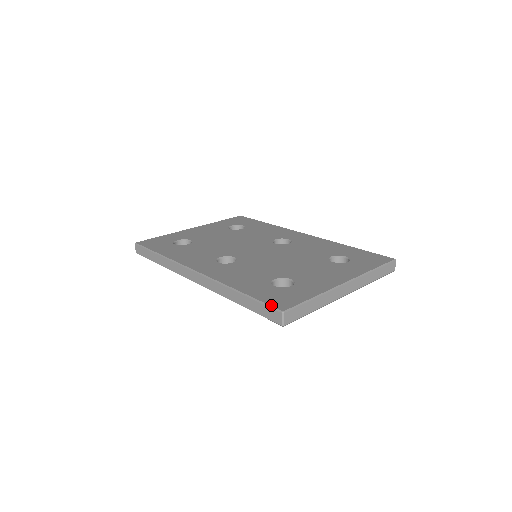
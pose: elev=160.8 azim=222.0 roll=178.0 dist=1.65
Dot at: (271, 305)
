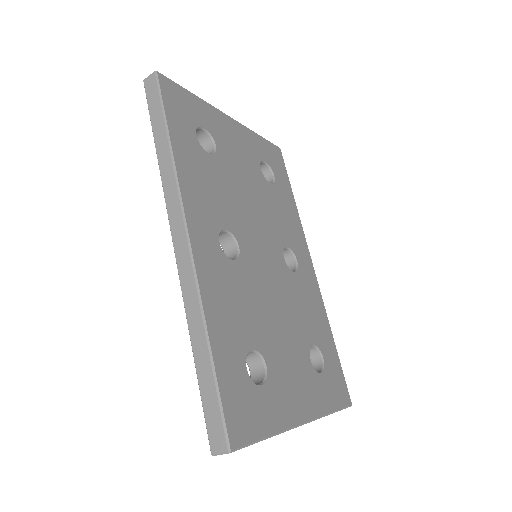
Dot at: (227, 422)
